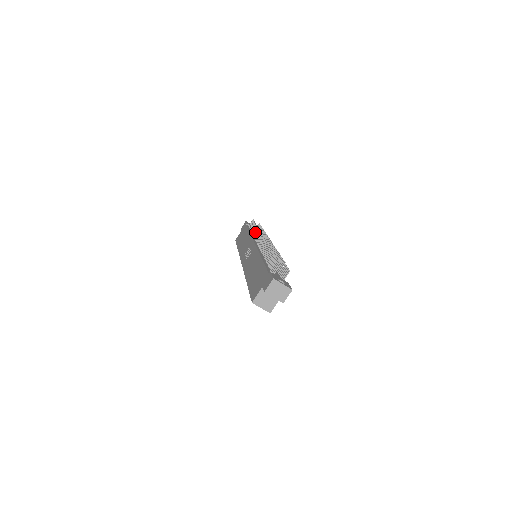
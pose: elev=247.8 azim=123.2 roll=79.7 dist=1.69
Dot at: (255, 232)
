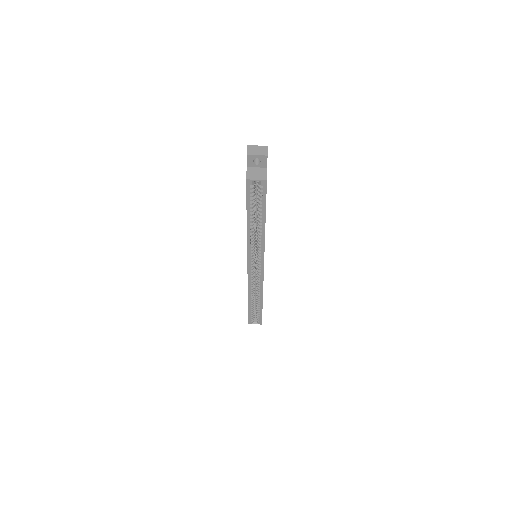
Dot at: occluded
